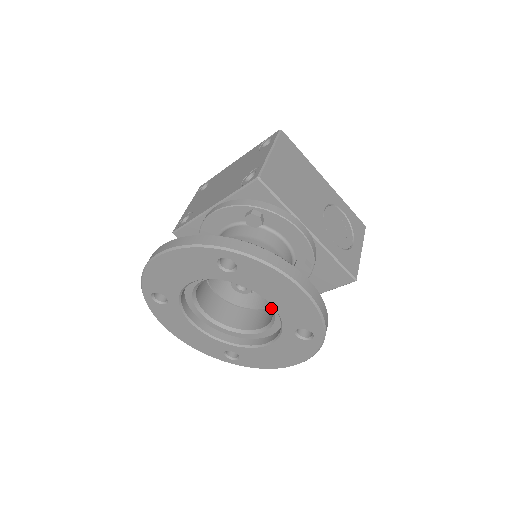
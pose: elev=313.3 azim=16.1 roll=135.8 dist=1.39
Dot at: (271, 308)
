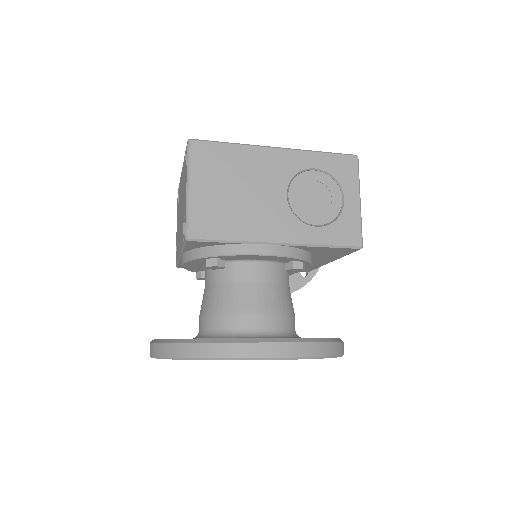
Dot at: occluded
